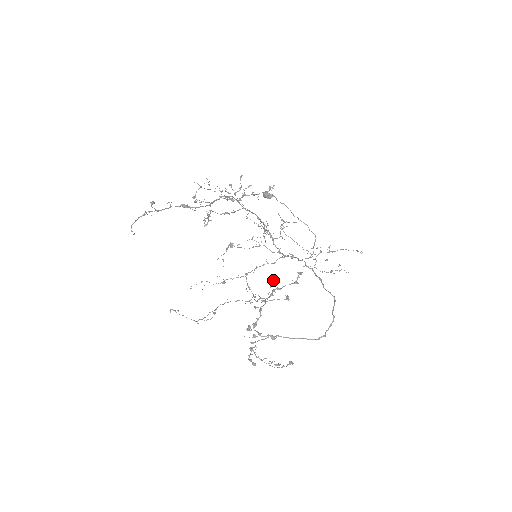
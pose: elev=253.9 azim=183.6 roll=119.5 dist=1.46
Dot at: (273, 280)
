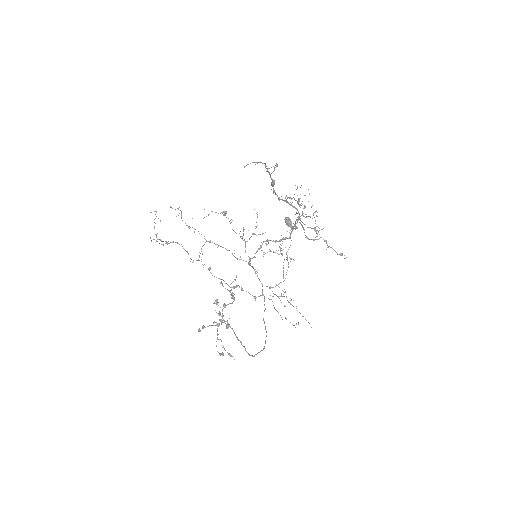
Dot at: occluded
